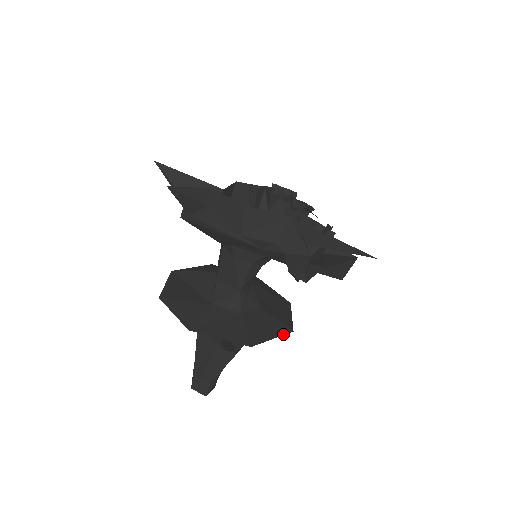
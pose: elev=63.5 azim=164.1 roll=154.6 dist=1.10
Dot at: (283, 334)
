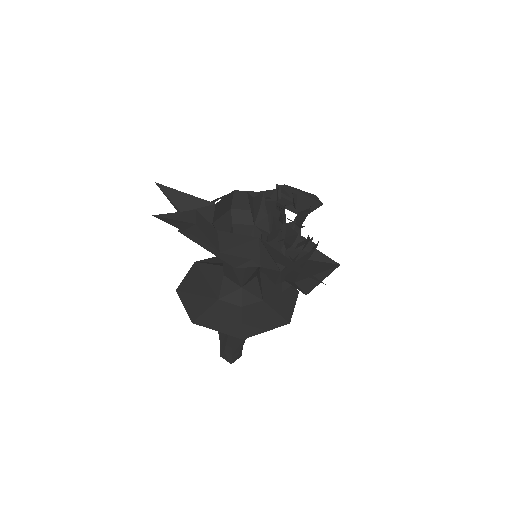
Dot at: (278, 326)
